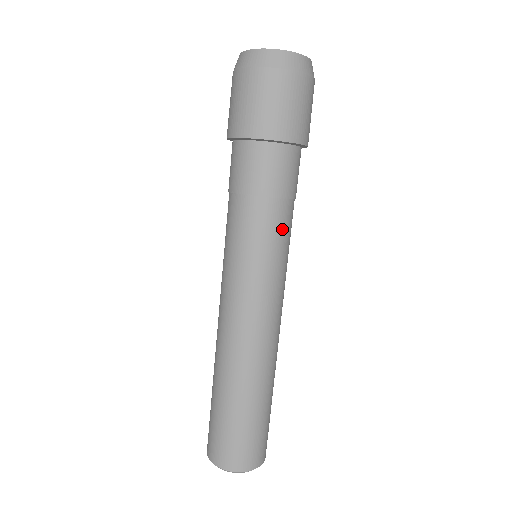
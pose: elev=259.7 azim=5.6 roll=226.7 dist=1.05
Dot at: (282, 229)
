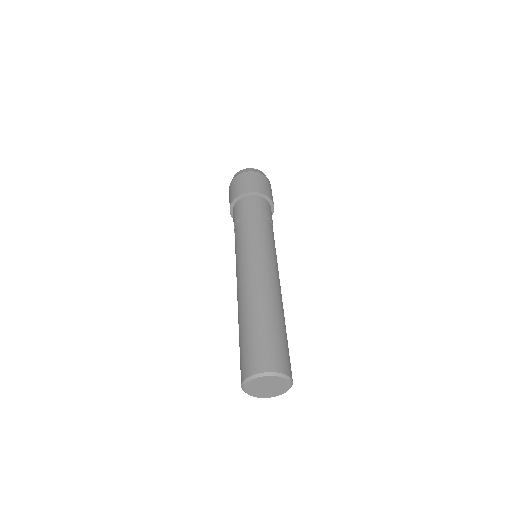
Dot at: (273, 235)
